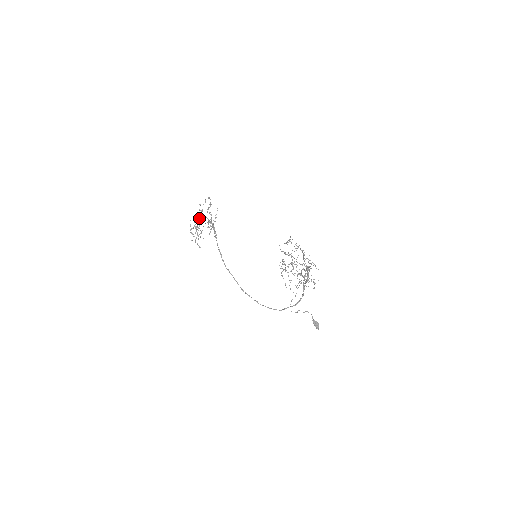
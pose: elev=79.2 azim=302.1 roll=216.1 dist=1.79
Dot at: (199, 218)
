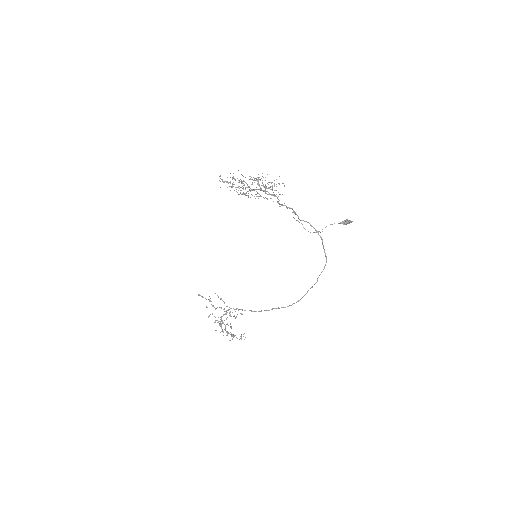
Dot at: (220, 324)
